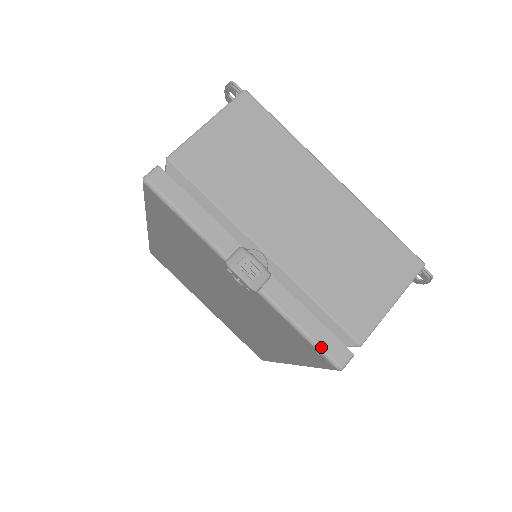
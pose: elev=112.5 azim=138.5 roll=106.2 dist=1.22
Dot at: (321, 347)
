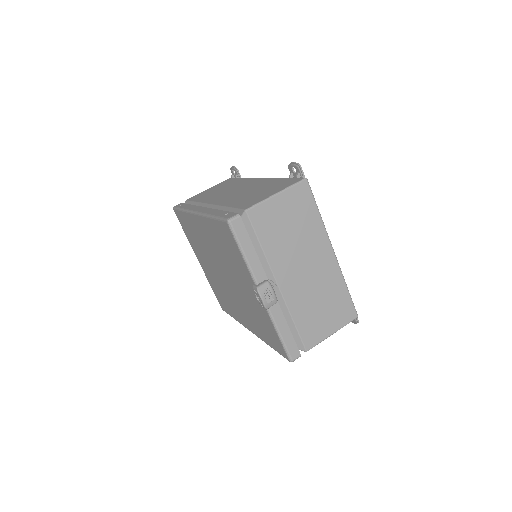
Dot at: (287, 348)
